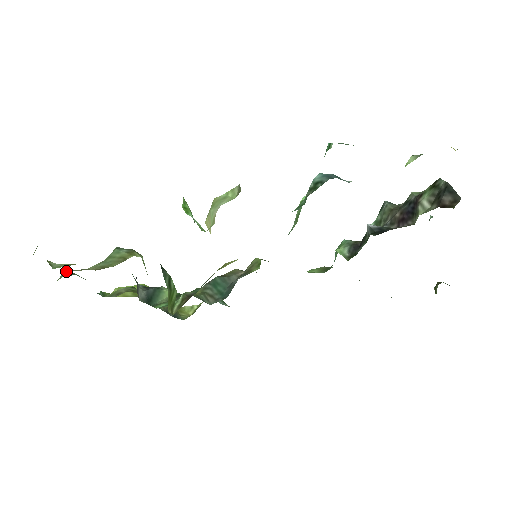
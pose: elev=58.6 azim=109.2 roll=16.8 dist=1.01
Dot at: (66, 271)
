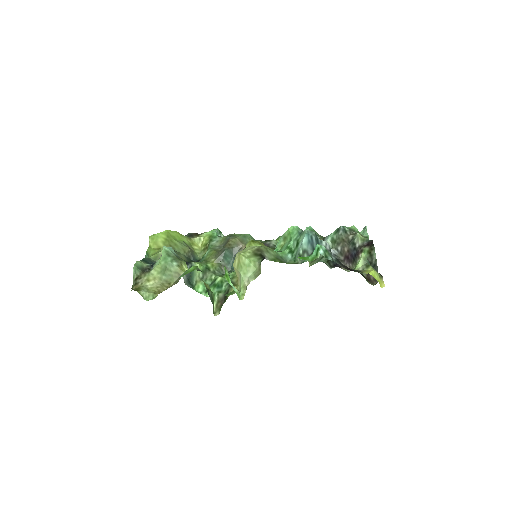
Dot at: (134, 267)
